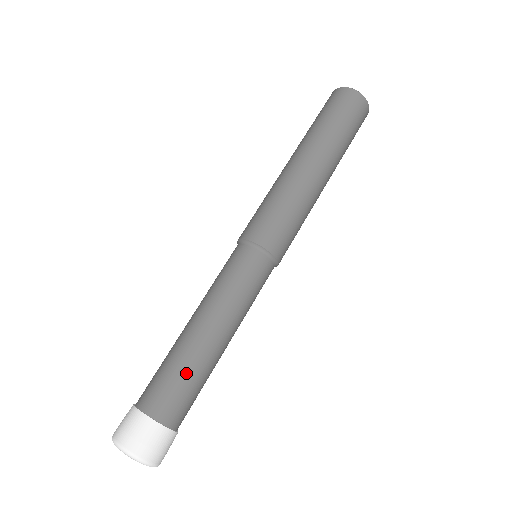
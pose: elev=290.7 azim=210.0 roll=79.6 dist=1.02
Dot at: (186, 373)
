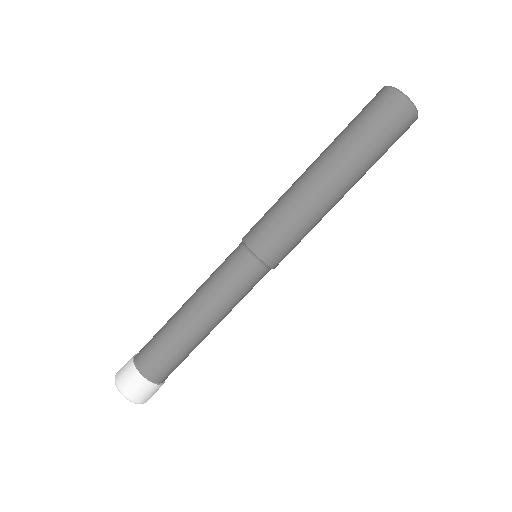
Dot at: (188, 355)
